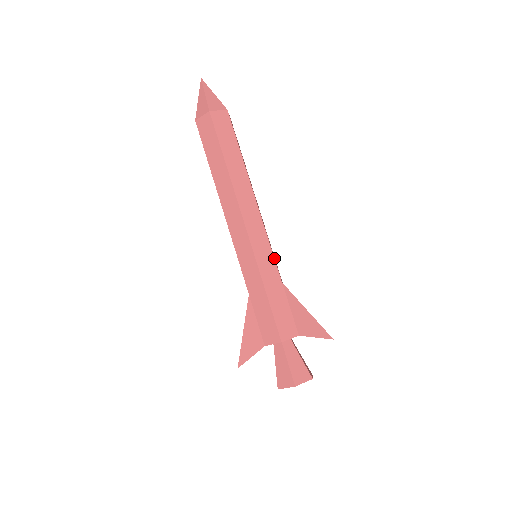
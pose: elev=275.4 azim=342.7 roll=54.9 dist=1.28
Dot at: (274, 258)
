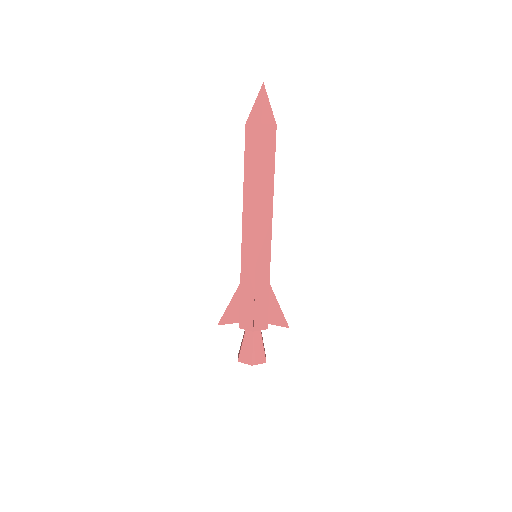
Dot at: (255, 266)
